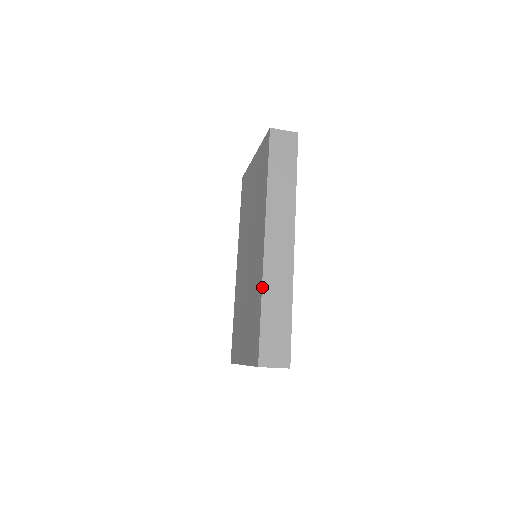
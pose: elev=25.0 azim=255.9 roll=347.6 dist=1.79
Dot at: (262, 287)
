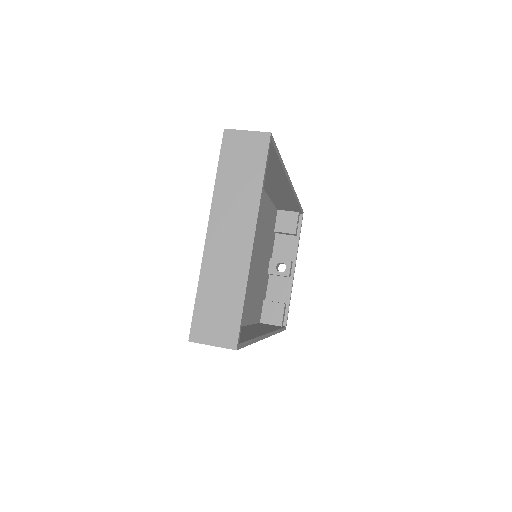
Dot at: occluded
